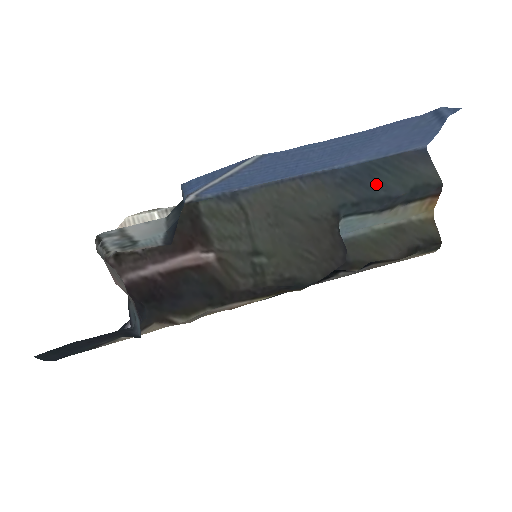
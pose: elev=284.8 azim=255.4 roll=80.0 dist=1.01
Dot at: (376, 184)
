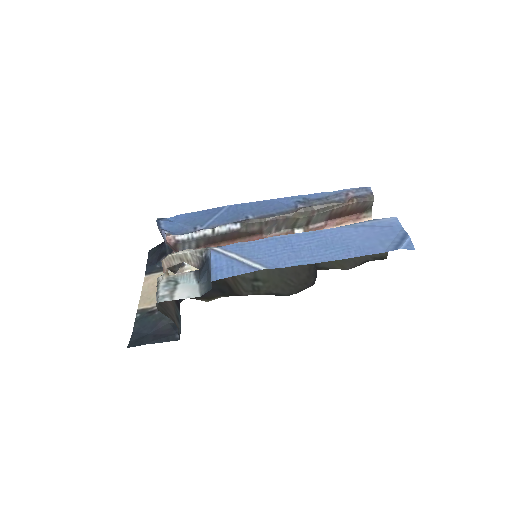
Dot at: occluded
